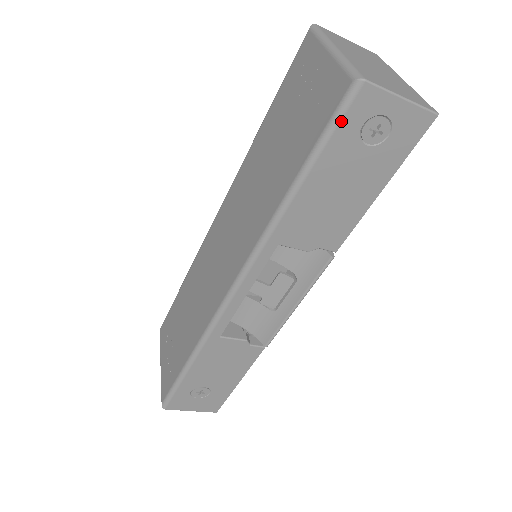
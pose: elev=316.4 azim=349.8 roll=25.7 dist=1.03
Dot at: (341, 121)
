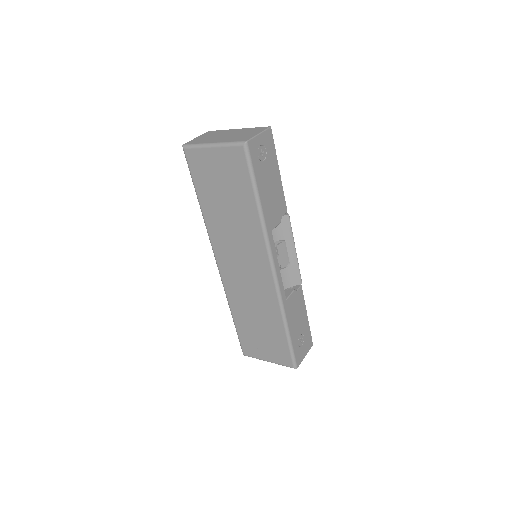
Dot at: (252, 162)
